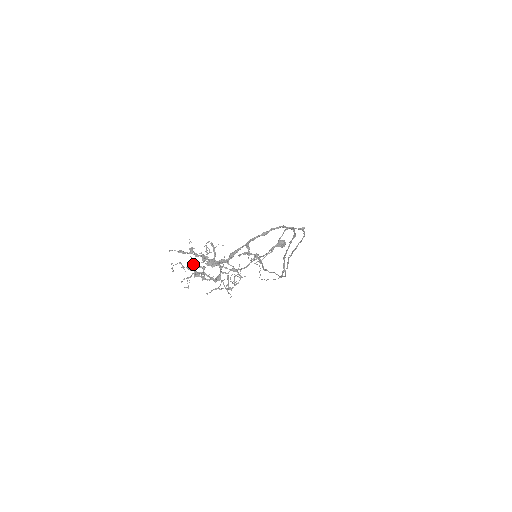
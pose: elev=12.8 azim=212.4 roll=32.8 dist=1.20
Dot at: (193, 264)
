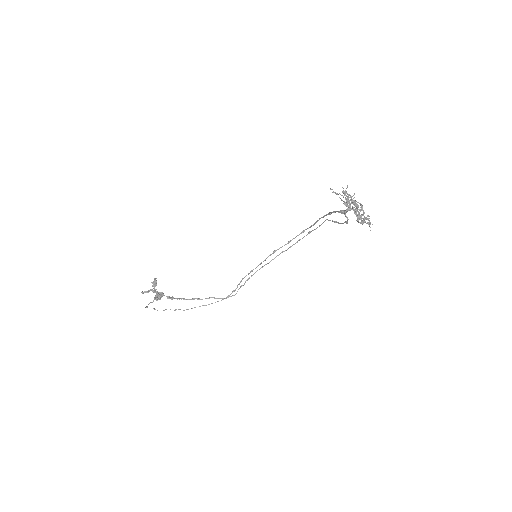
Dot at: (345, 202)
